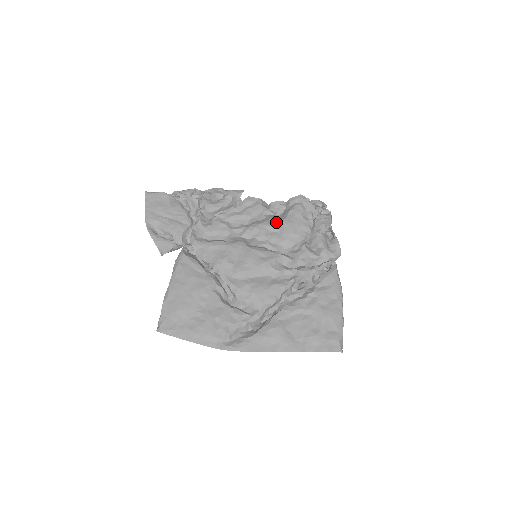
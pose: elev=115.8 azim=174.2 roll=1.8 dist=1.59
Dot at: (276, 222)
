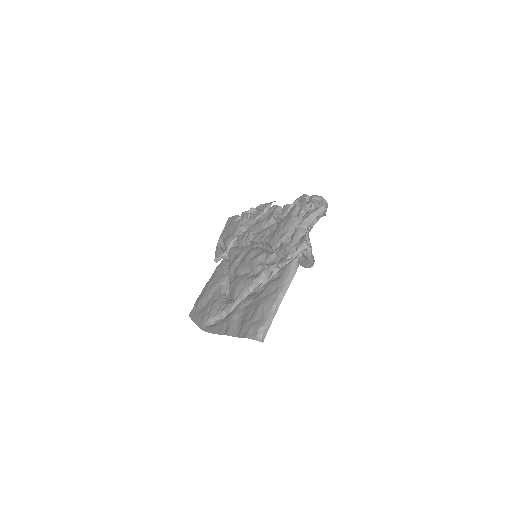
Dot at: (277, 224)
